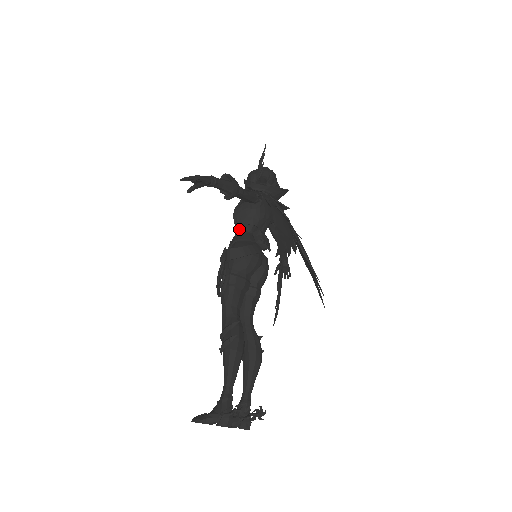
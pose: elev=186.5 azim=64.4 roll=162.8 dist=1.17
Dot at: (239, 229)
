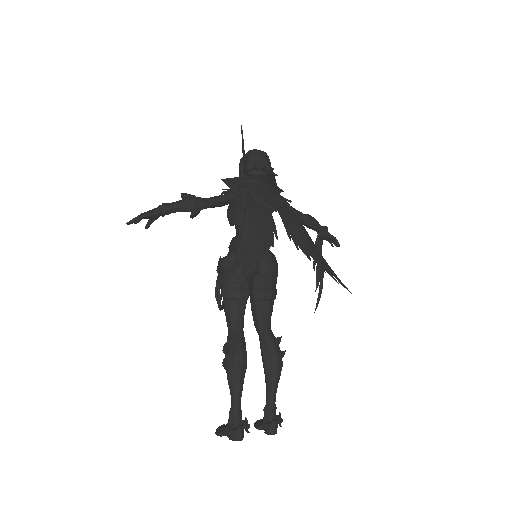
Dot at: (236, 230)
